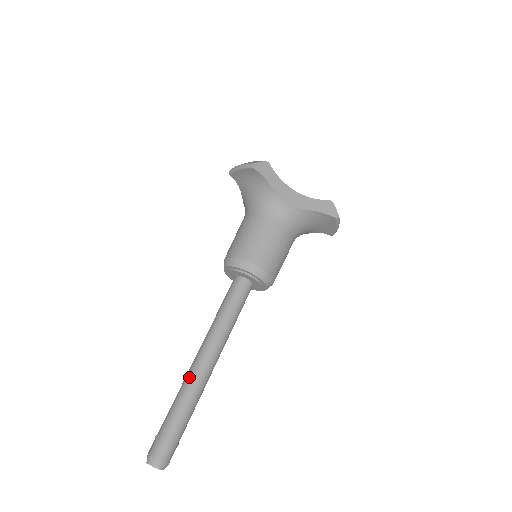
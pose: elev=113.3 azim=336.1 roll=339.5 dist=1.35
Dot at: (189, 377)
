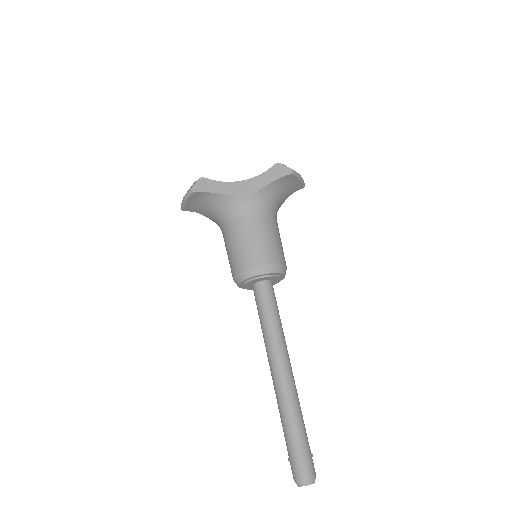
Dot at: (278, 395)
